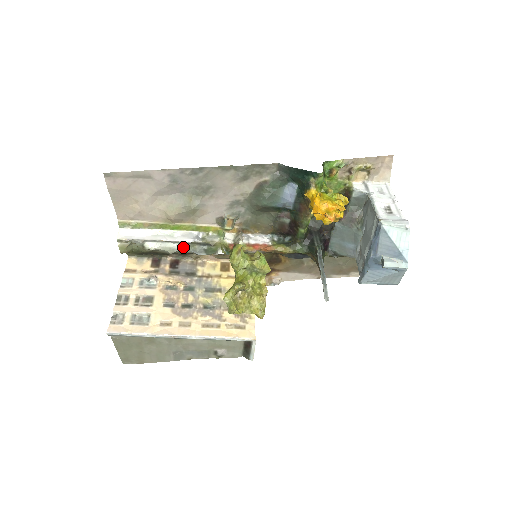
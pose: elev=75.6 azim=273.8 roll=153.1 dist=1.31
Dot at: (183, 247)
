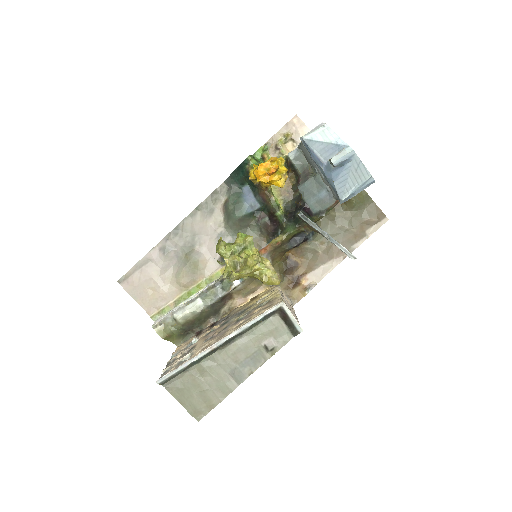
Dot at: (206, 300)
